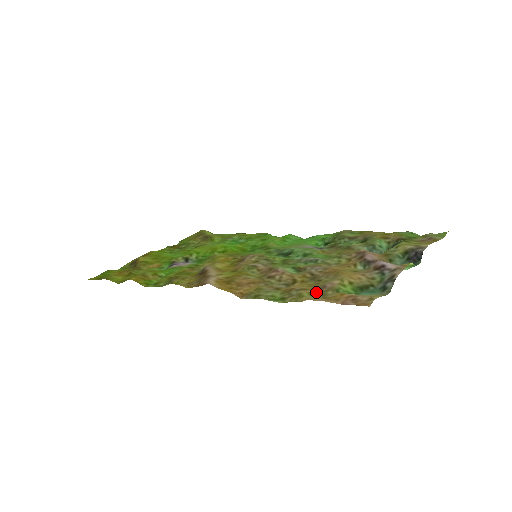
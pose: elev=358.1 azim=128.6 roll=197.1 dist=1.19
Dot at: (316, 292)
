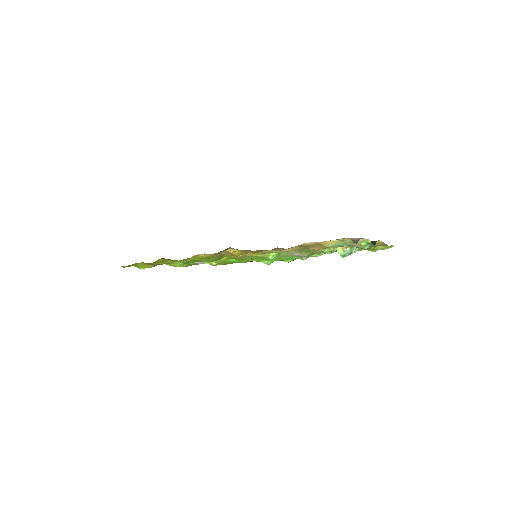
Dot at: (308, 246)
